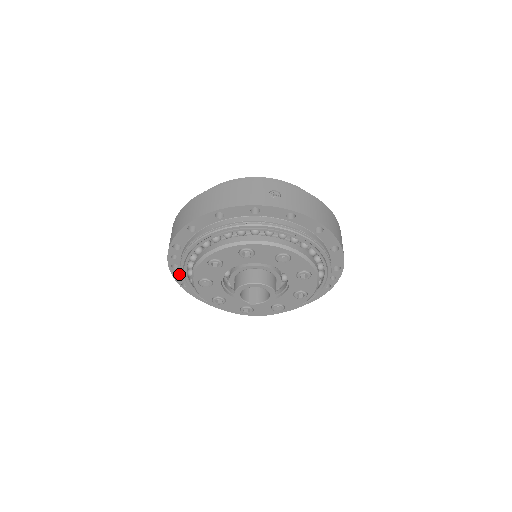
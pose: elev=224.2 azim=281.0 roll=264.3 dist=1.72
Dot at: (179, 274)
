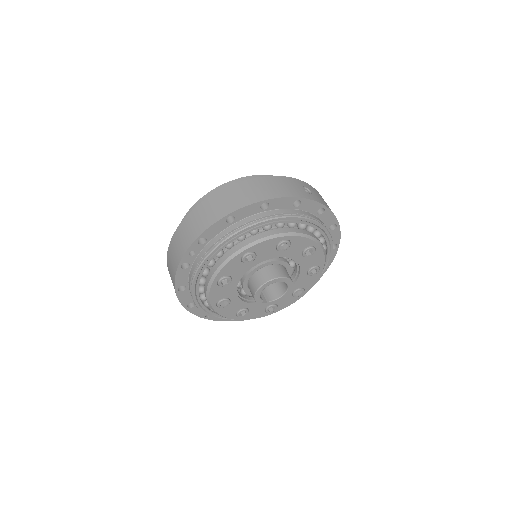
Dot at: (183, 275)
